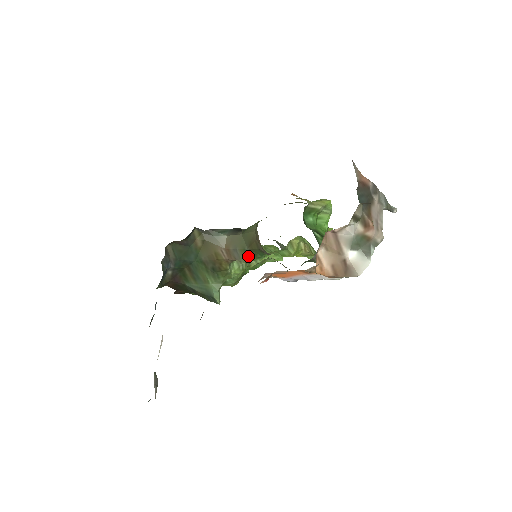
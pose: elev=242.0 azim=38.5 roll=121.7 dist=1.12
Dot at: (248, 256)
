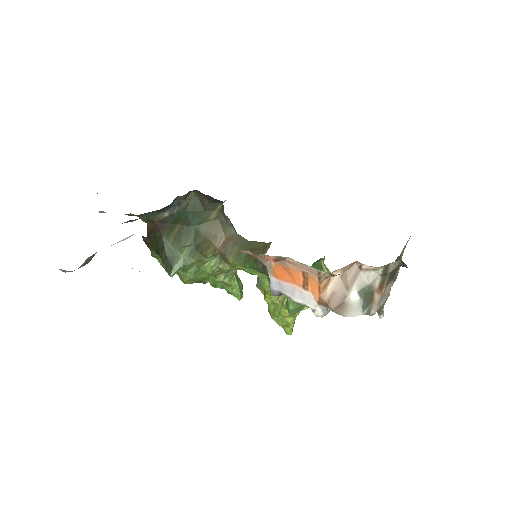
Dot at: (239, 258)
